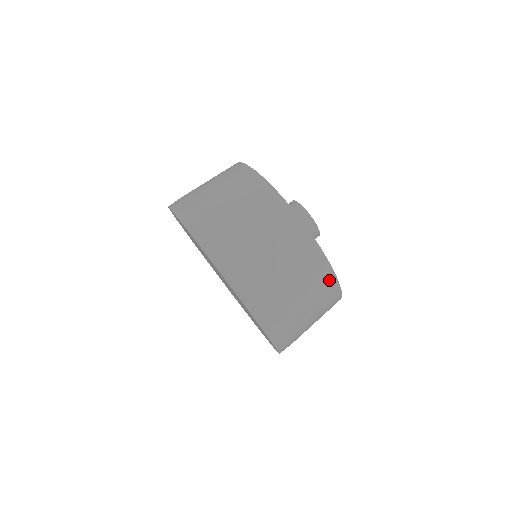
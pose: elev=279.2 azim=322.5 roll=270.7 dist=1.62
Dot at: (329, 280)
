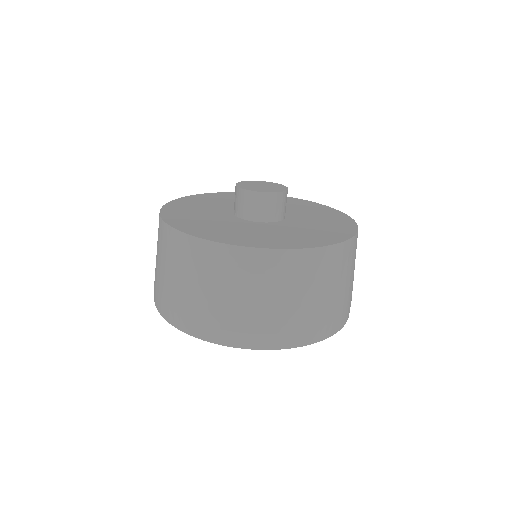
Dot at: (335, 253)
